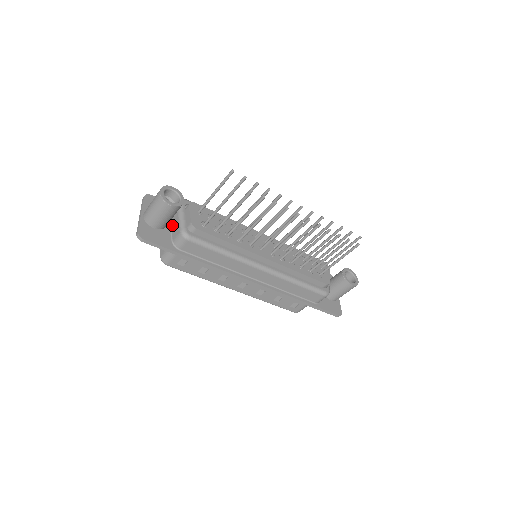
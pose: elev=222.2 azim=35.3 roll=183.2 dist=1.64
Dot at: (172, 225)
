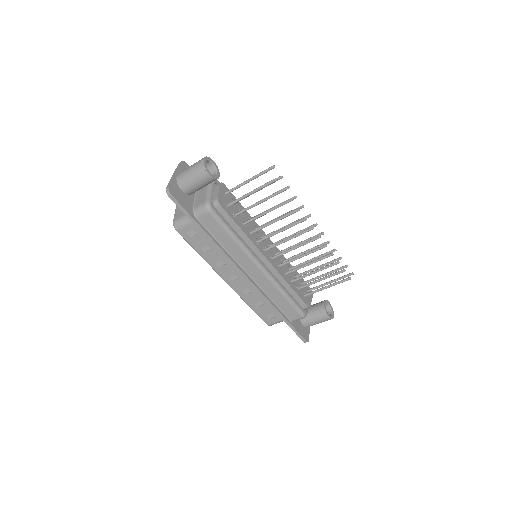
Dot at: (197, 195)
